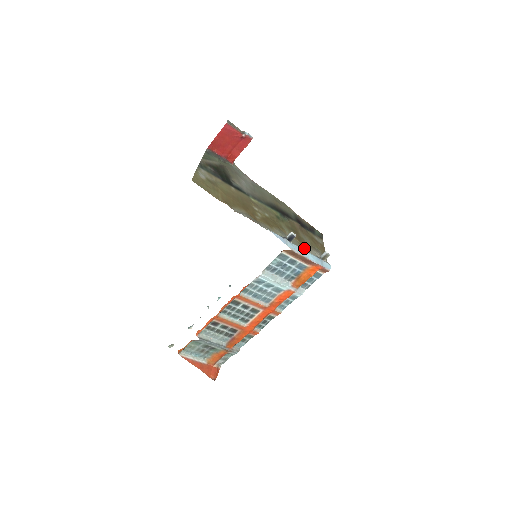
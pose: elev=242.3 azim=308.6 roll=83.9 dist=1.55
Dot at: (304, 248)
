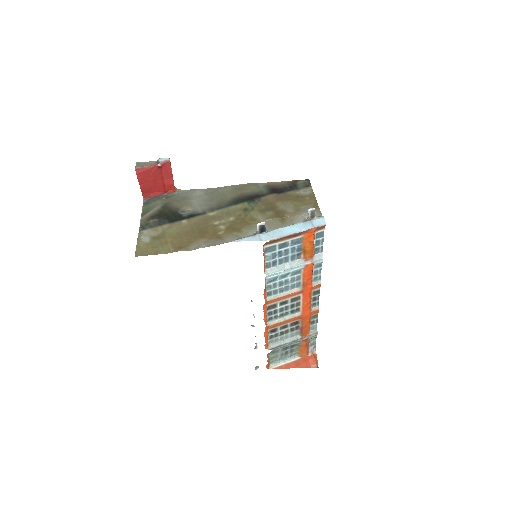
Dot at: (286, 222)
